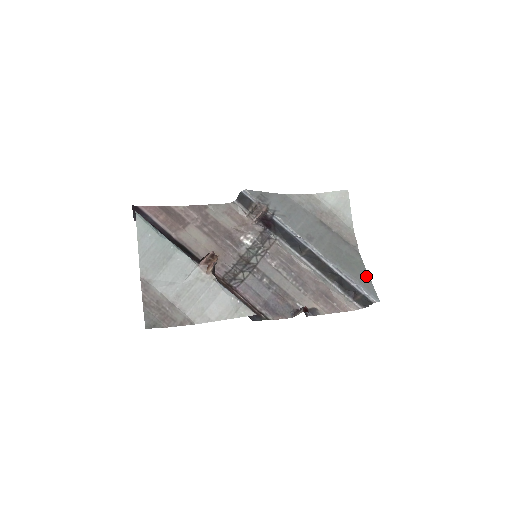
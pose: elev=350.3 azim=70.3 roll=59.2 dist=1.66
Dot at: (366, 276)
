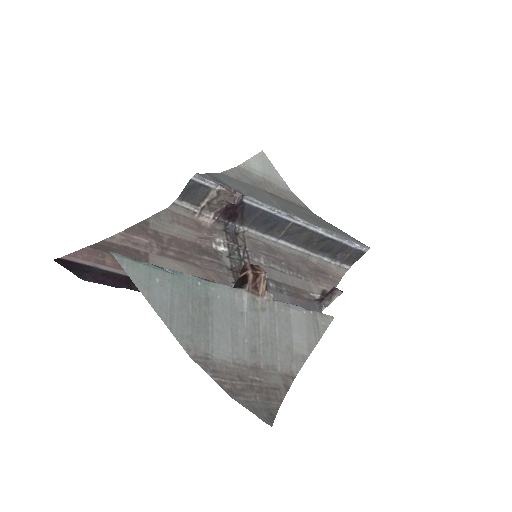
Dot at: (340, 231)
